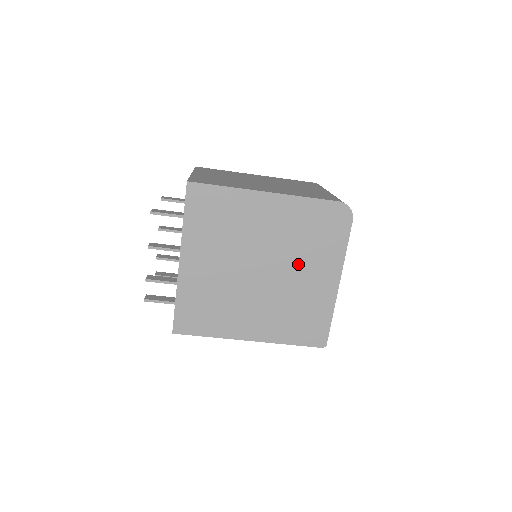
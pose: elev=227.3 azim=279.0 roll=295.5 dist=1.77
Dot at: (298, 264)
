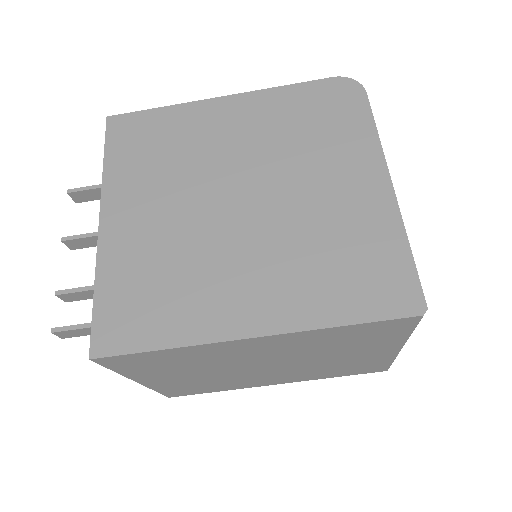
Dot at: (302, 172)
